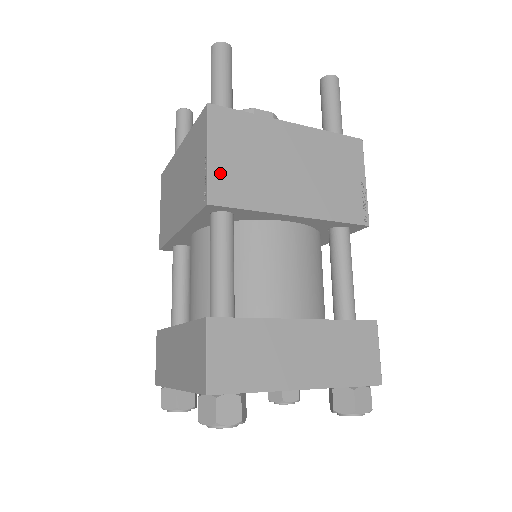
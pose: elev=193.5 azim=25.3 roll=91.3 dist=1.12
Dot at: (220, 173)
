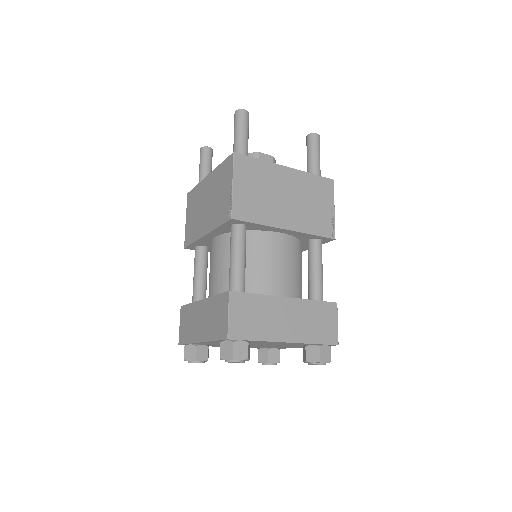
Dot at: (240, 199)
